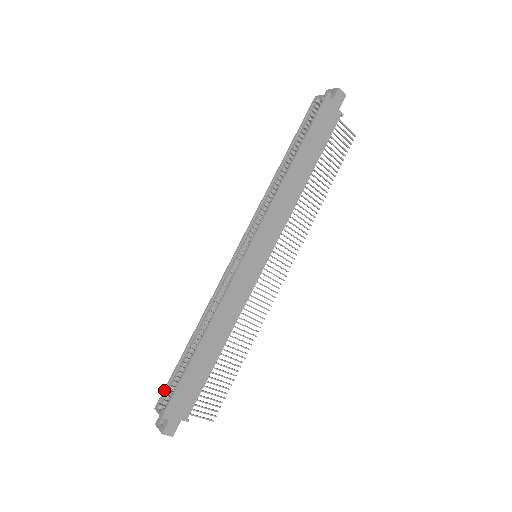
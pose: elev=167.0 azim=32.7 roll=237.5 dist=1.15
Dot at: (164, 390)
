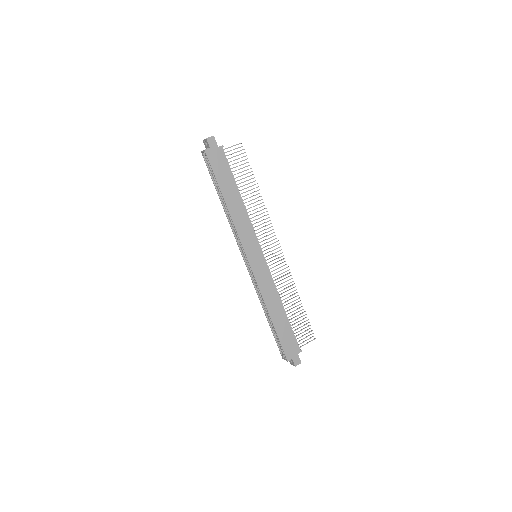
Dot at: occluded
